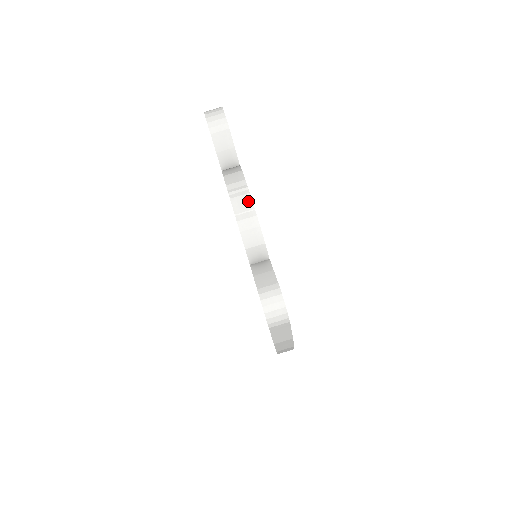
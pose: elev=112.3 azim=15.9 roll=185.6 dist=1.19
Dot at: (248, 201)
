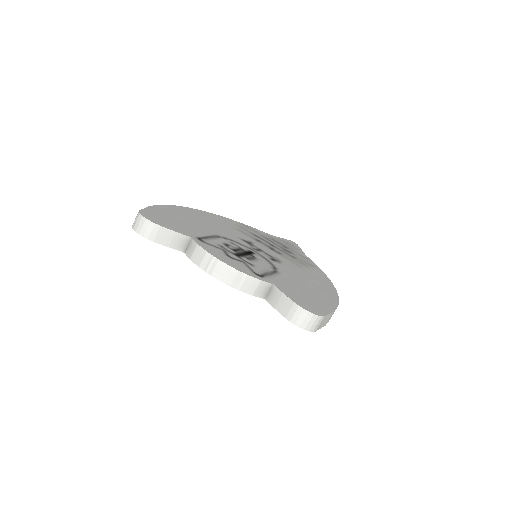
Dot at: (223, 266)
